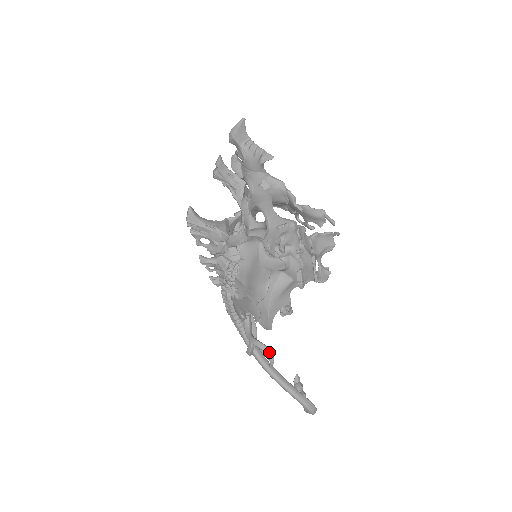
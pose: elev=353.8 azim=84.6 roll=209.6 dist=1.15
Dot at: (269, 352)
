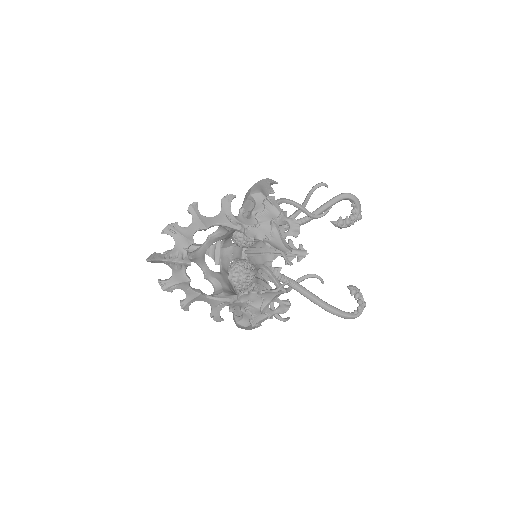
Dot at: (278, 319)
